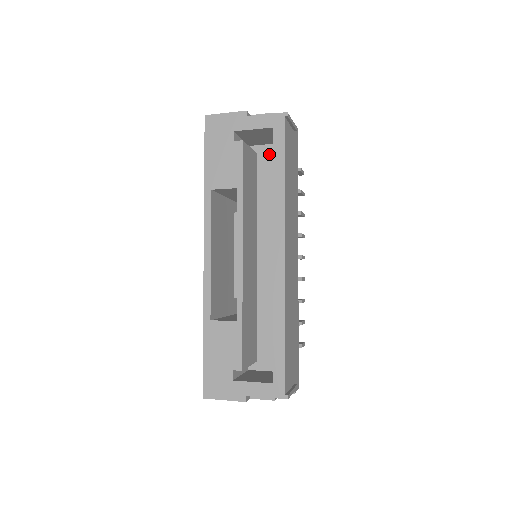
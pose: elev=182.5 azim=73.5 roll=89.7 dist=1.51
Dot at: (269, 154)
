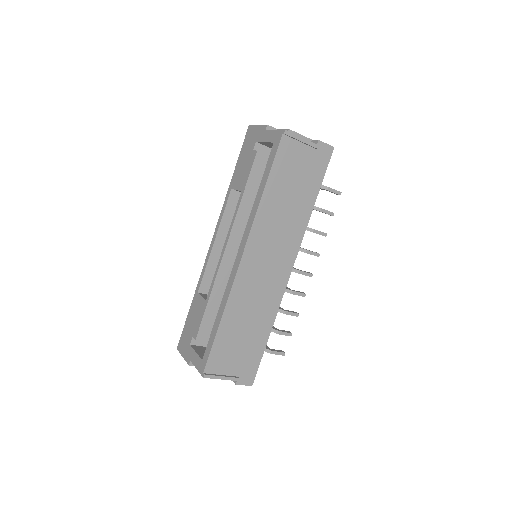
Dot at: occluded
